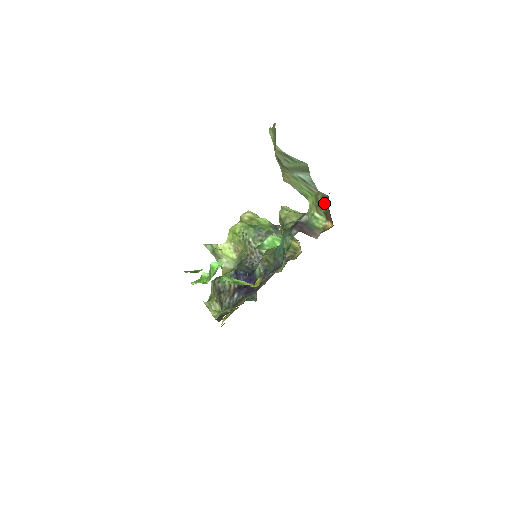
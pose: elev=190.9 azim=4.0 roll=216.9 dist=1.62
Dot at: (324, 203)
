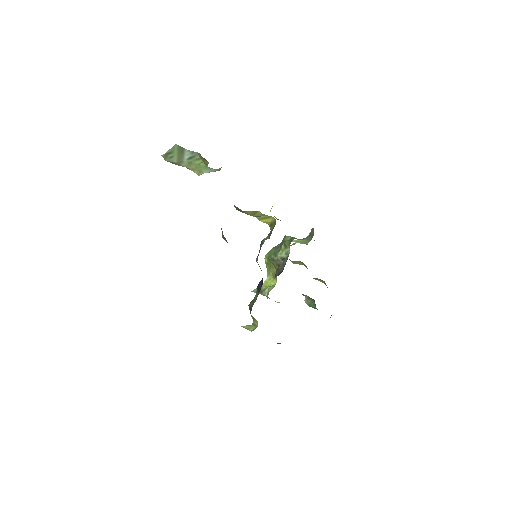
Dot at: occluded
